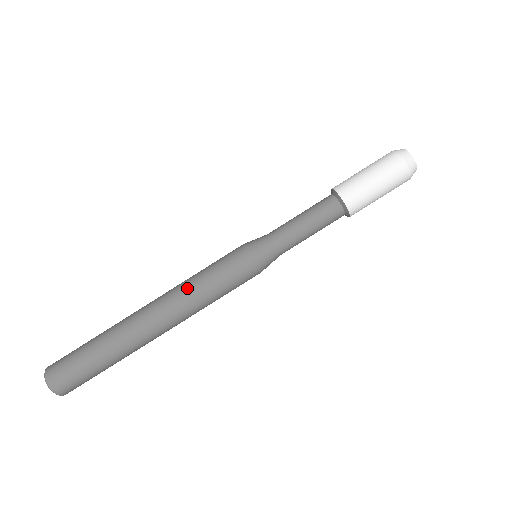
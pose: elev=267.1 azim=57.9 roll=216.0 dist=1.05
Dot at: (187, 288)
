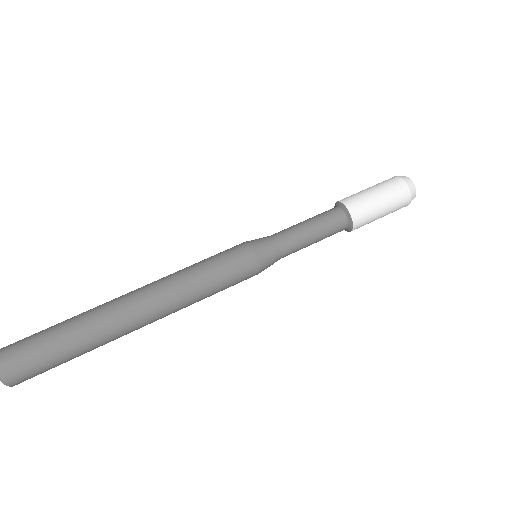
Dot at: (186, 287)
